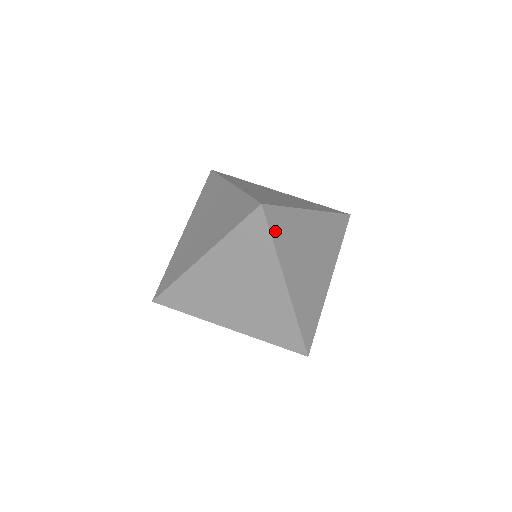
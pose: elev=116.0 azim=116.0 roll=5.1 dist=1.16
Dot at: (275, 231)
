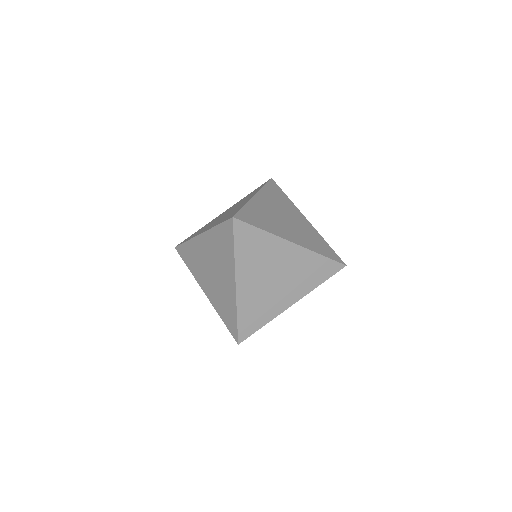
Dot at: (270, 187)
